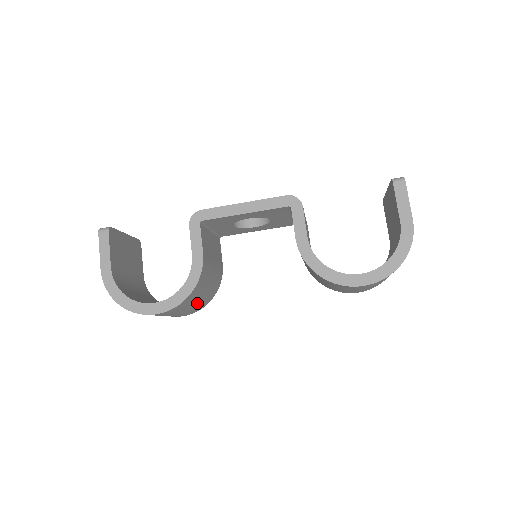
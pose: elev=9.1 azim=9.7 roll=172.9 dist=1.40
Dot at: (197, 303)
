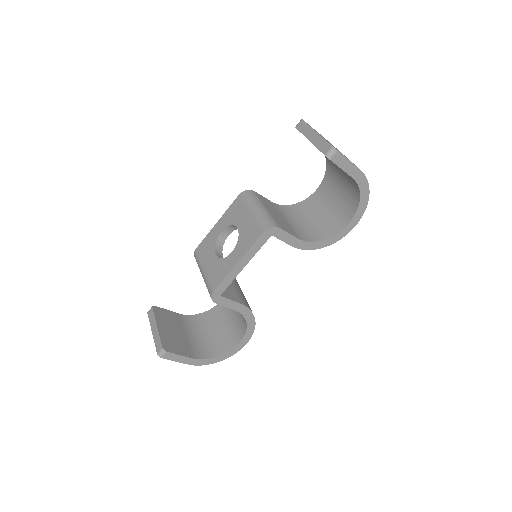
Dot at: occluded
